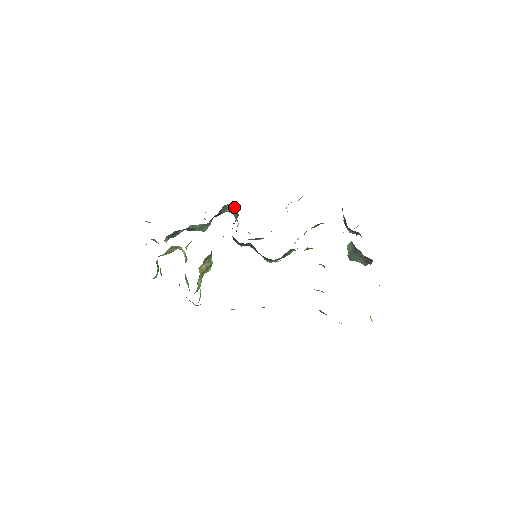
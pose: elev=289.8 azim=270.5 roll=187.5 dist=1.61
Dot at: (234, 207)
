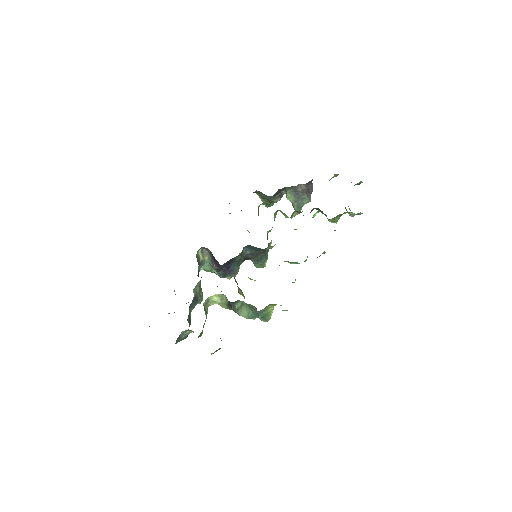
Dot at: (202, 252)
